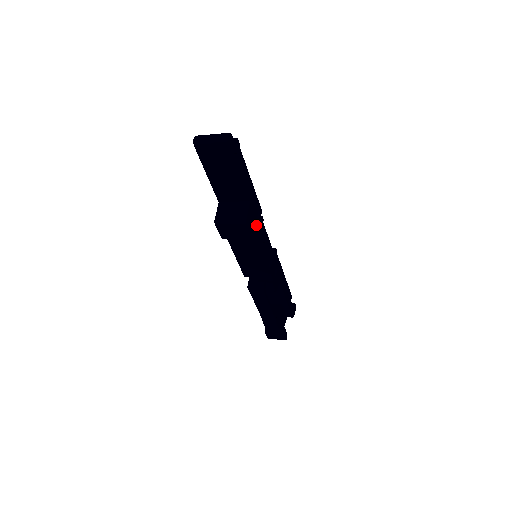
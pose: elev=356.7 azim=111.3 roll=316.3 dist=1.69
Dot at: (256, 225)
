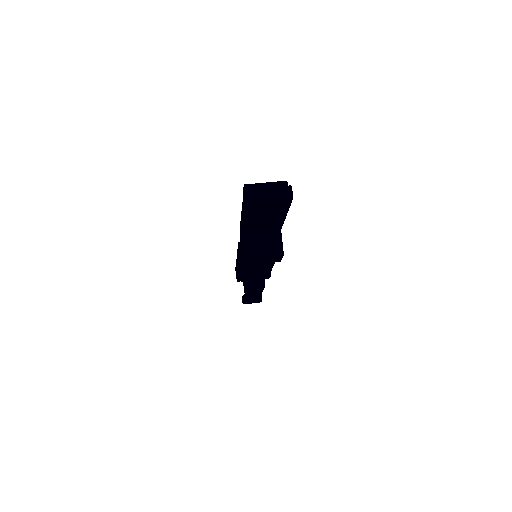
Dot at: occluded
